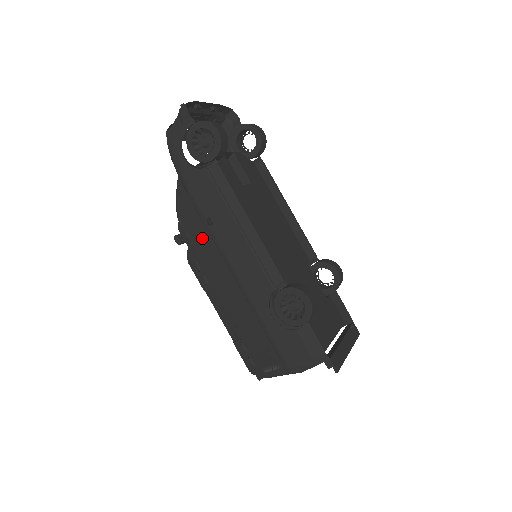
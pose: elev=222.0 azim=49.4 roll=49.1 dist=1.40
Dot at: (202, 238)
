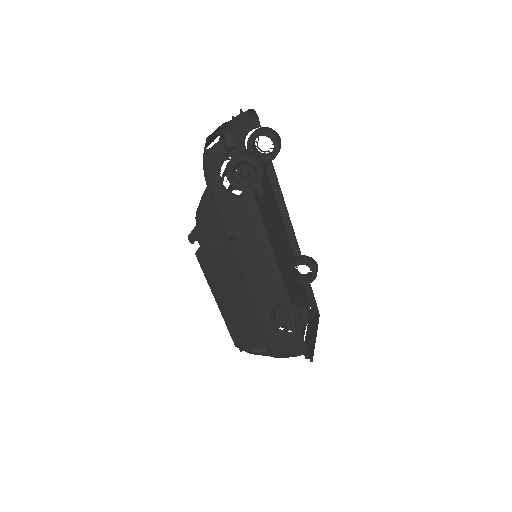
Dot at: (220, 248)
